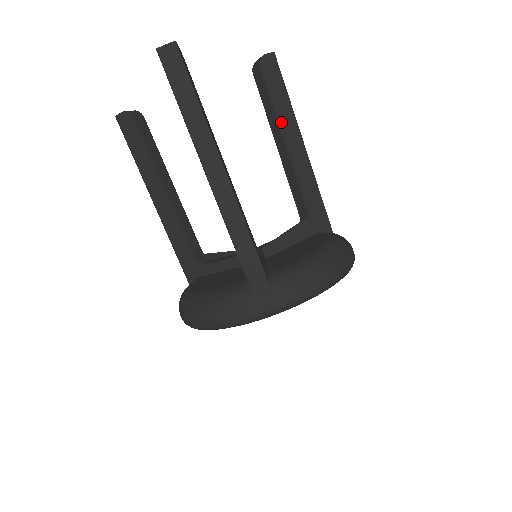
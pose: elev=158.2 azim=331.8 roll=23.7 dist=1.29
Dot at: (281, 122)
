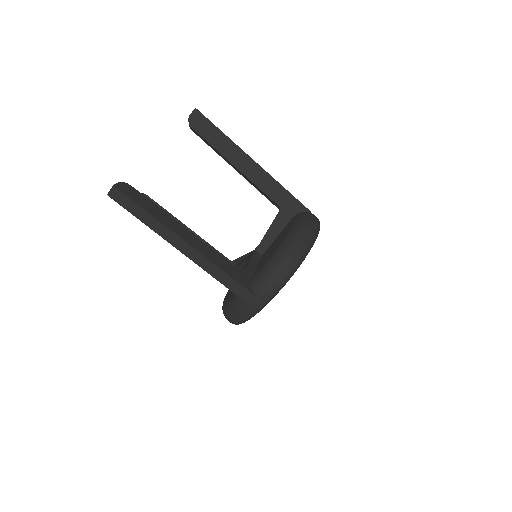
Dot at: (226, 155)
